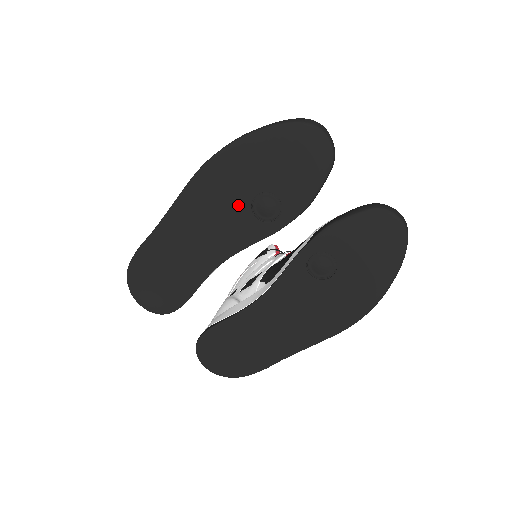
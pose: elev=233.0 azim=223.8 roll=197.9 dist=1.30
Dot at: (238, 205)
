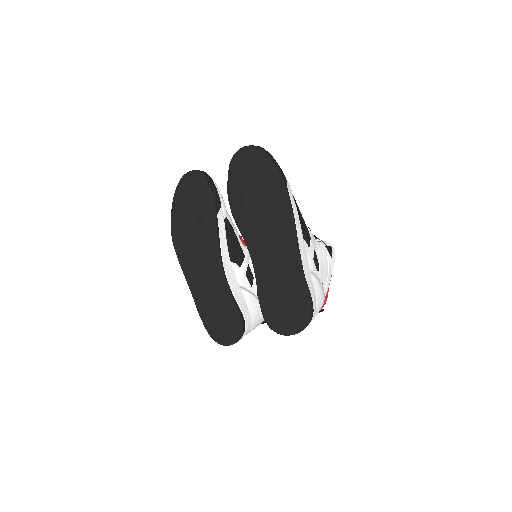
Dot at: (196, 236)
